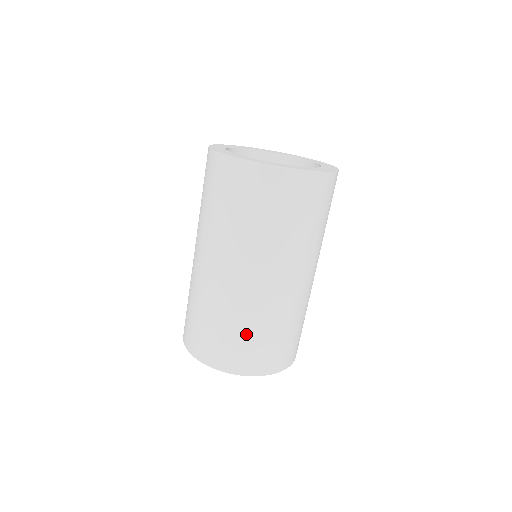
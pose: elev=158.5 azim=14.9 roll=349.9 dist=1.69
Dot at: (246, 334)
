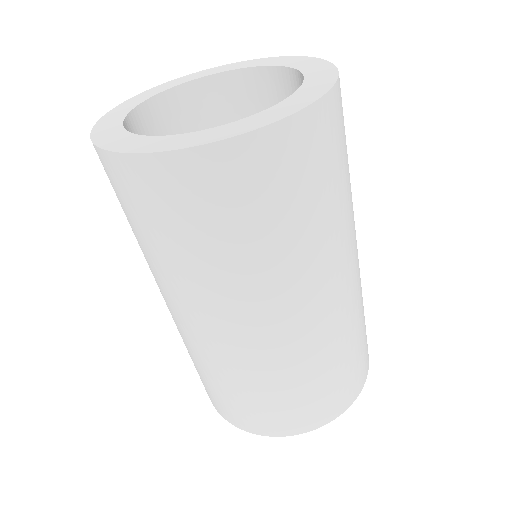
Dot at: (236, 392)
